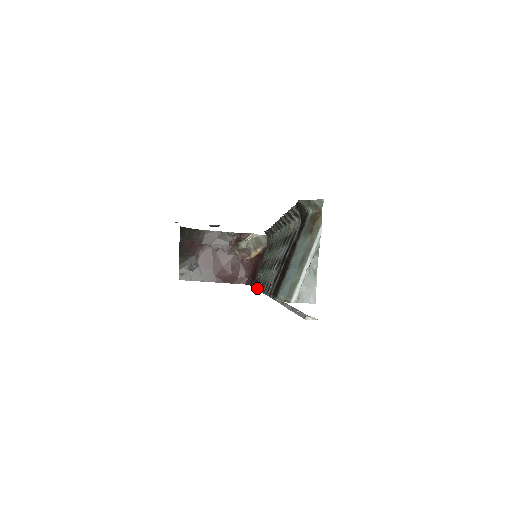
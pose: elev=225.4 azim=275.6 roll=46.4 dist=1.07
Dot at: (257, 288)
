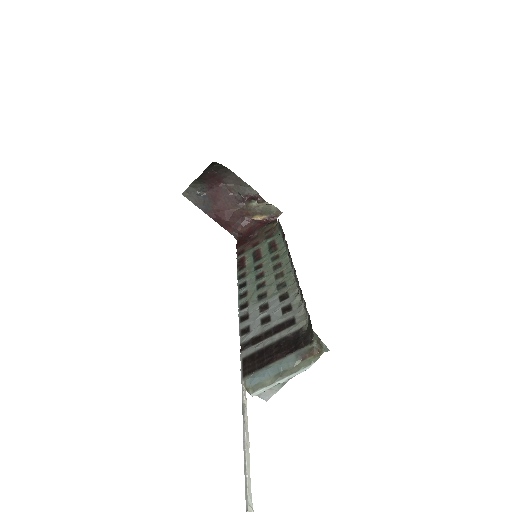
Dot at: (238, 283)
